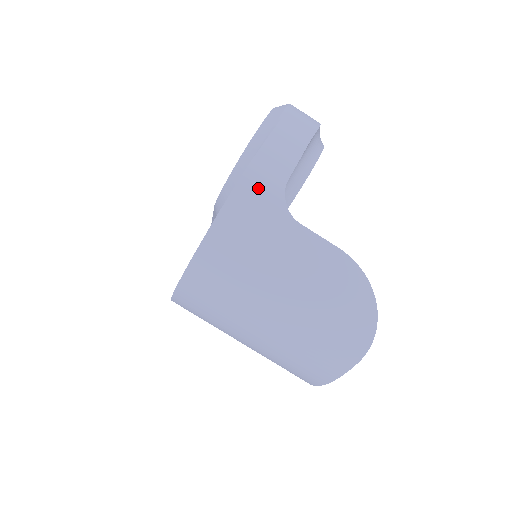
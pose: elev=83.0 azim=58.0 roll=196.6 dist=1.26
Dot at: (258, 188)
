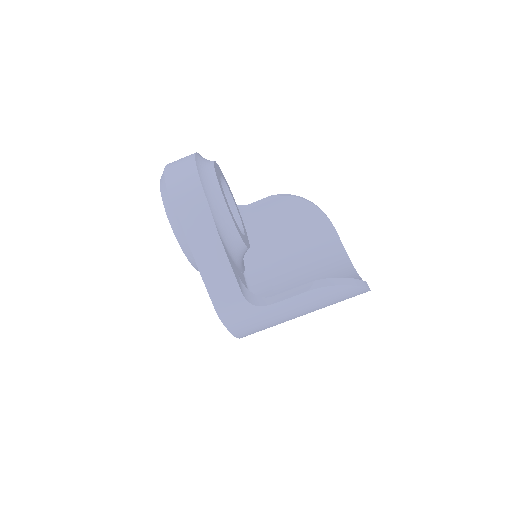
Dot at: (234, 315)
